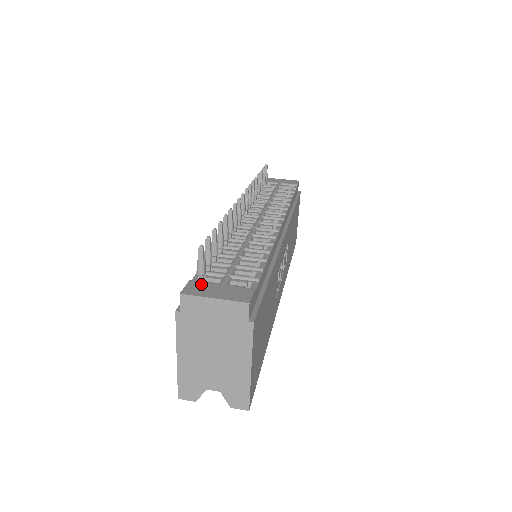
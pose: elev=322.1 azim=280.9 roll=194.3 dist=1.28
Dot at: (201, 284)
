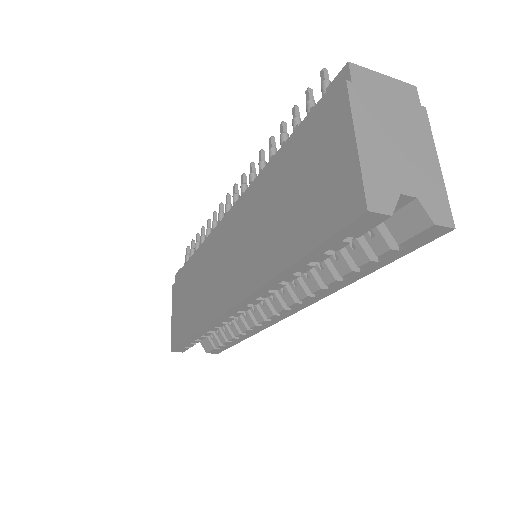
Dot at: occluded
